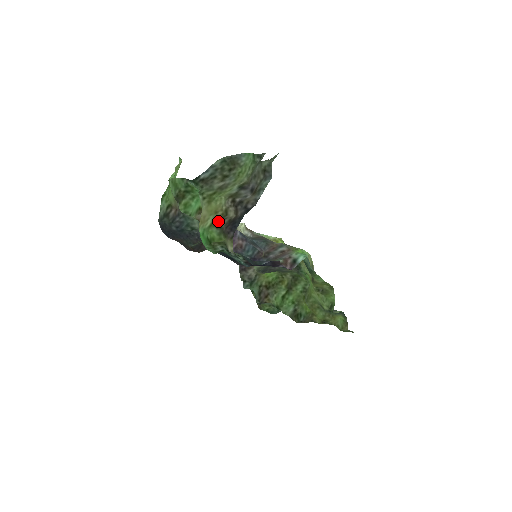
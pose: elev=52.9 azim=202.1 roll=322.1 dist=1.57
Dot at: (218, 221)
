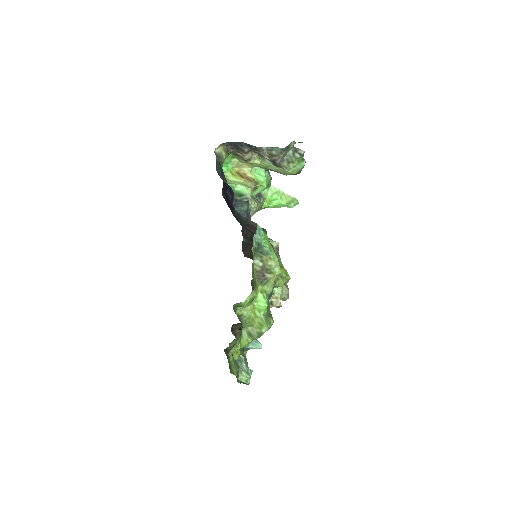
Dot at: (238, 157)
